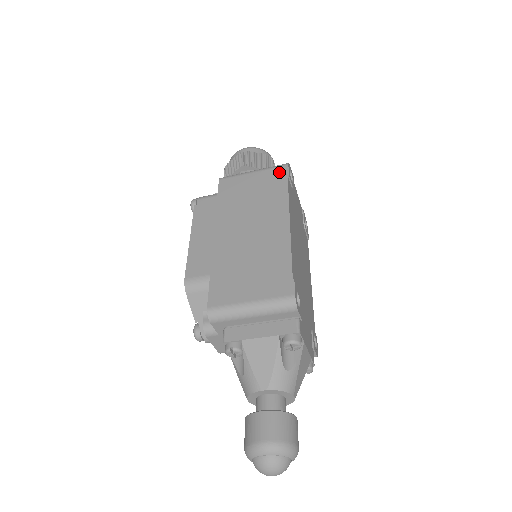
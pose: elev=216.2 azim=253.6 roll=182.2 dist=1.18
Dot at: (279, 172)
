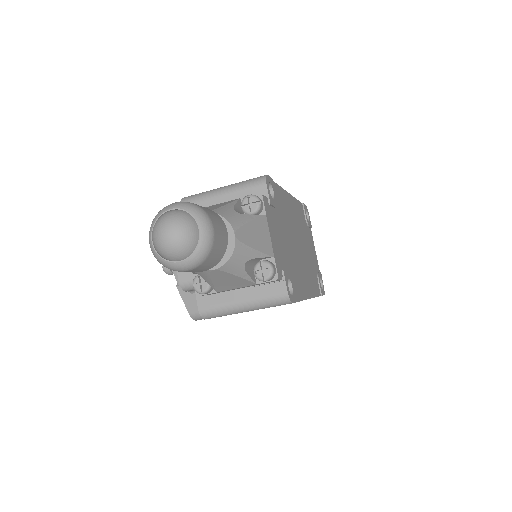
Dot at: occluded
